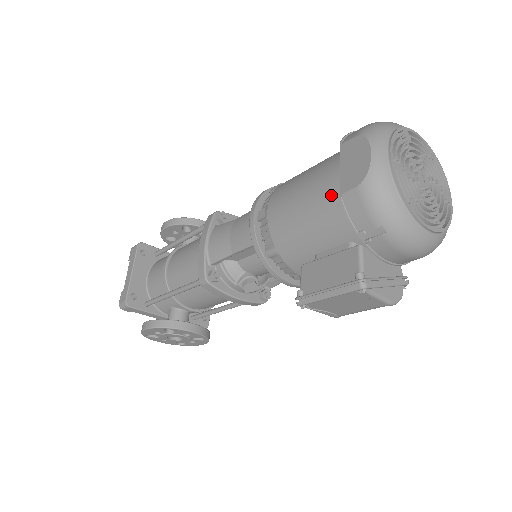
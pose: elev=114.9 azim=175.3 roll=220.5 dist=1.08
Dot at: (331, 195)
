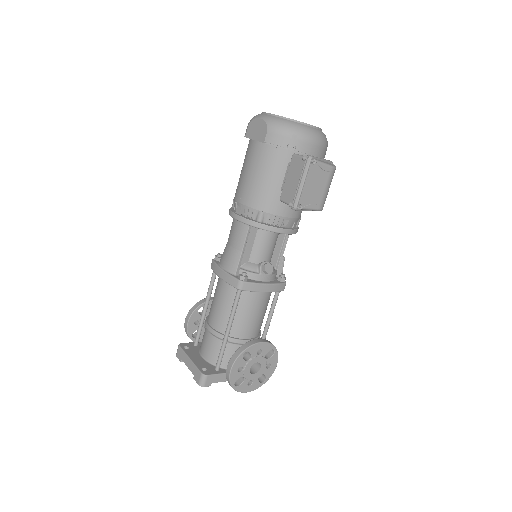
Dot at: (261, 153)
